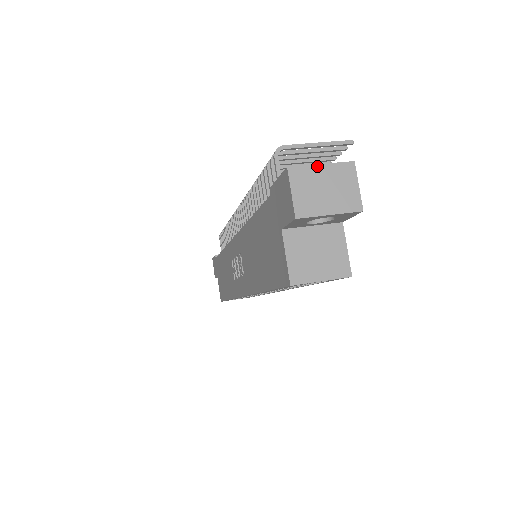
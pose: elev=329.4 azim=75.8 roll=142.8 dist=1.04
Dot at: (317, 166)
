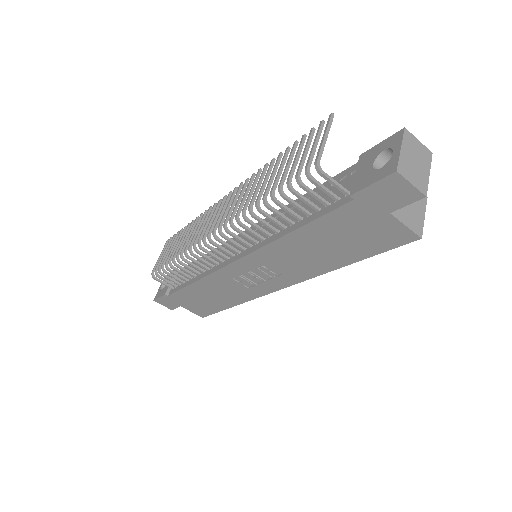
Dot at: (401, 152)
